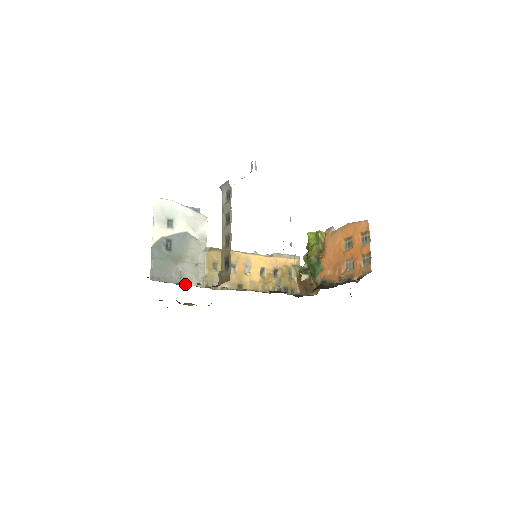
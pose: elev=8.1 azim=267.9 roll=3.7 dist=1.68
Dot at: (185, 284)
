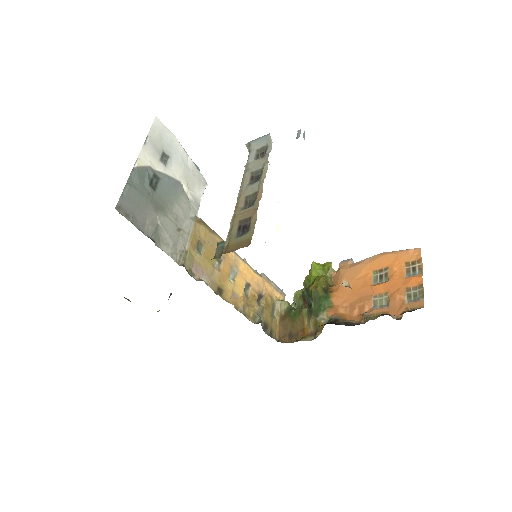
Dot at: (158, 245)
